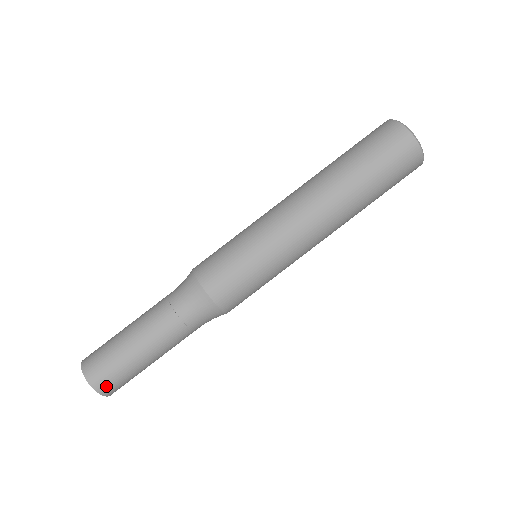
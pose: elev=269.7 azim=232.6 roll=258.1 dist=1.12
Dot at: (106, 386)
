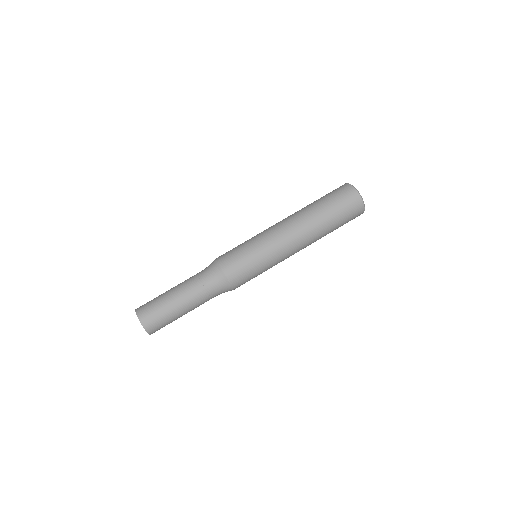
Dot at: (152, 327)
